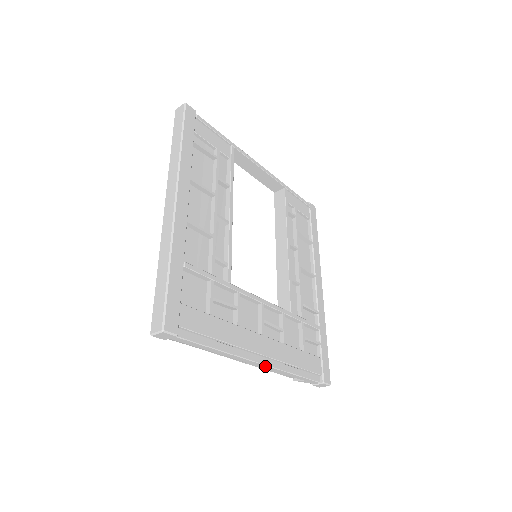
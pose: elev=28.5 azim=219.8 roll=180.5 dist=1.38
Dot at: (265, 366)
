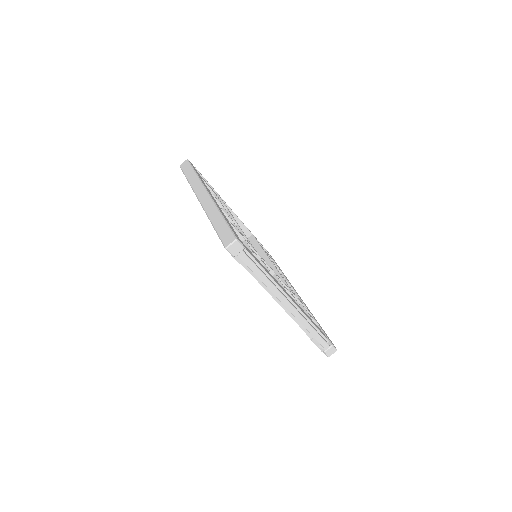
Dot at: (294, 310)
